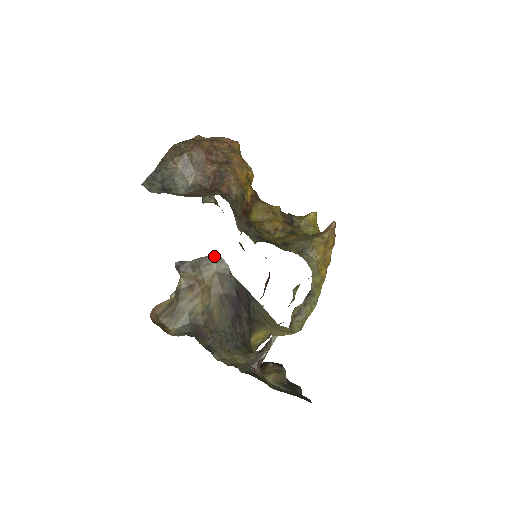
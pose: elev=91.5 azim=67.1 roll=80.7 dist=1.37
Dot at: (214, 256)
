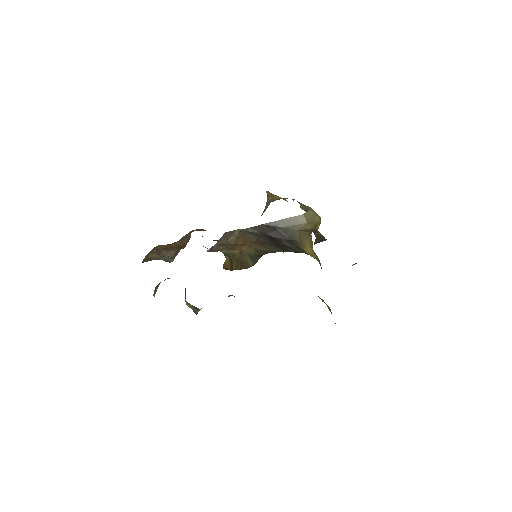
Dot at: (226, 235)
